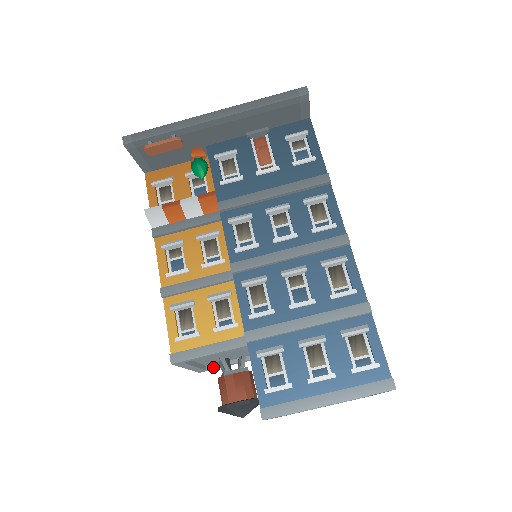
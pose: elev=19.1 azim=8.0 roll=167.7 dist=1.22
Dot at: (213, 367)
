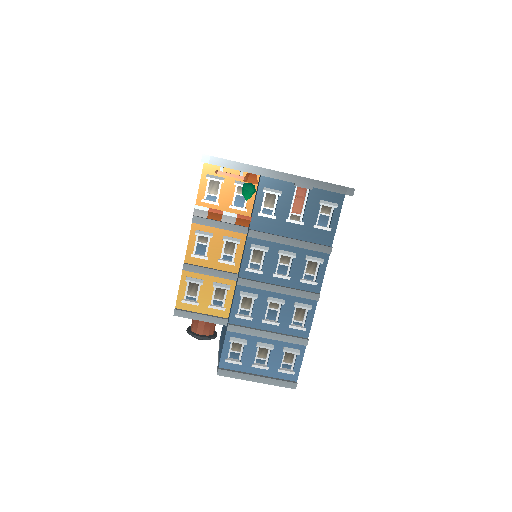
Dot at: occluded
